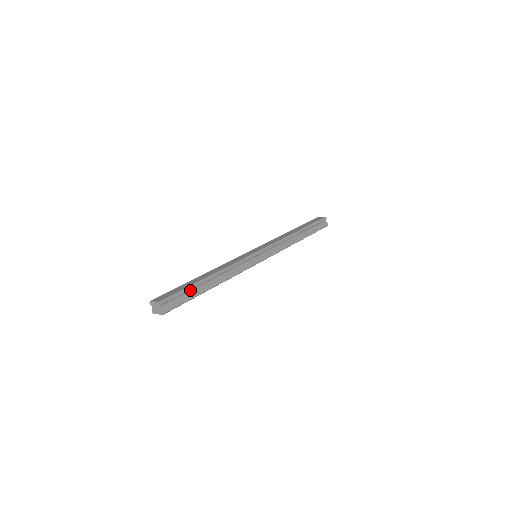
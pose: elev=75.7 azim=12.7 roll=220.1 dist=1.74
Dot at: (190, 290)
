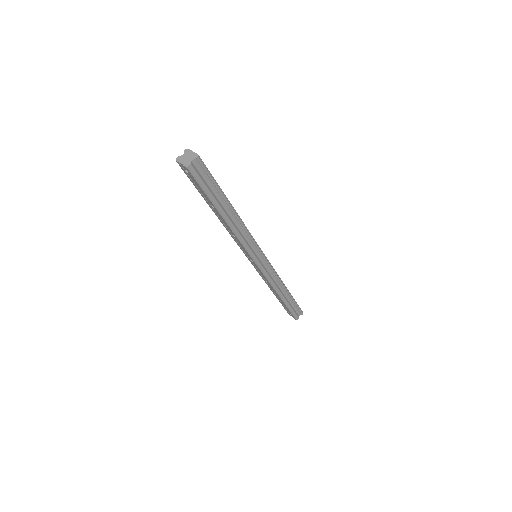
Dot at: (216, 190)
